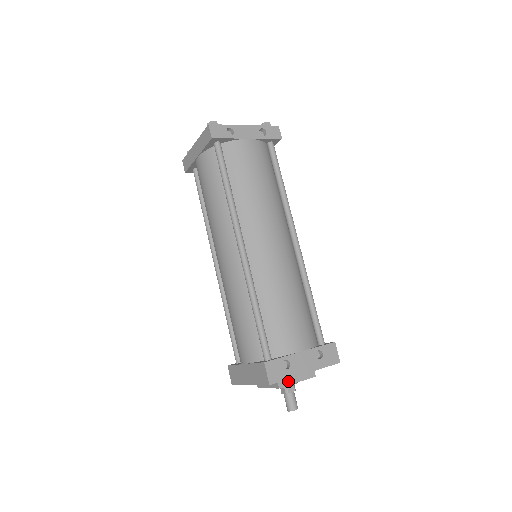
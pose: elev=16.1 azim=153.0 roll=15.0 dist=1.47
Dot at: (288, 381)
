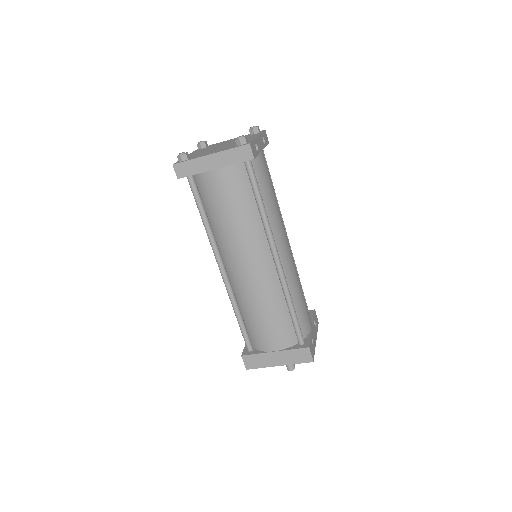
Dot at: occluded
